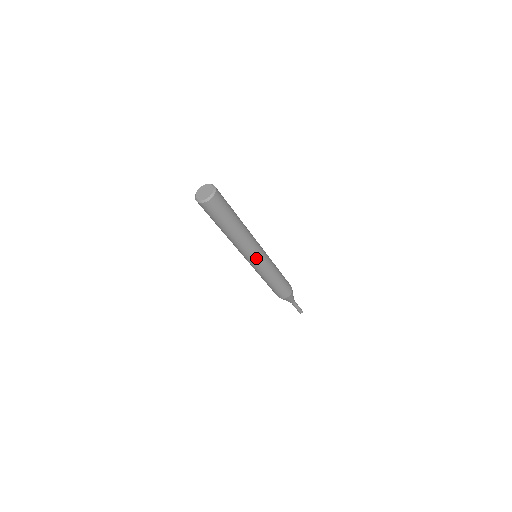
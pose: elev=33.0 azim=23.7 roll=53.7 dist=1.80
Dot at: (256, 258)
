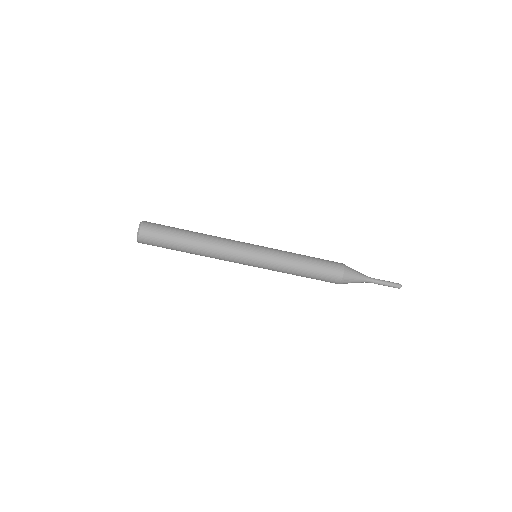
Dot at: (249, 249)
